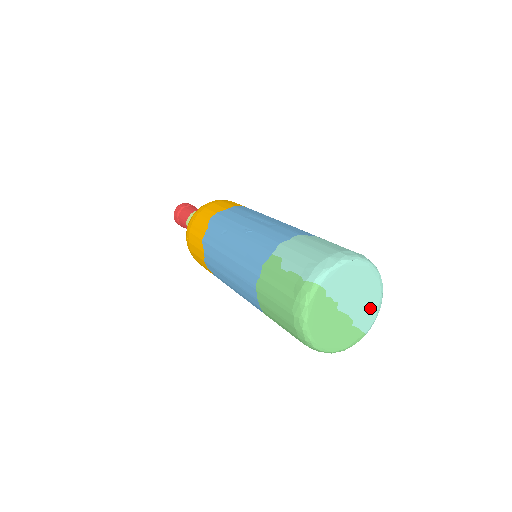
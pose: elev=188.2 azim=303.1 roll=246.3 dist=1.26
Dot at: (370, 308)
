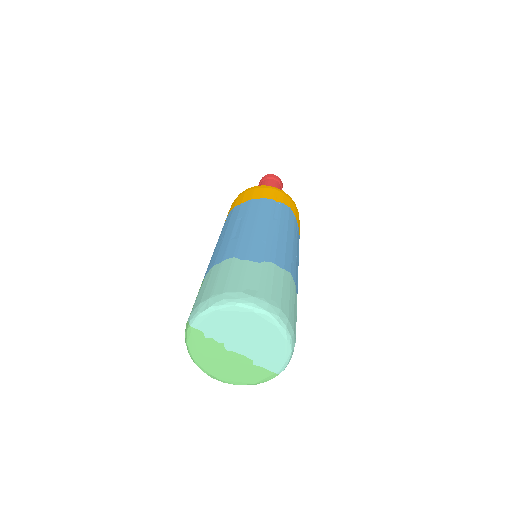
Dot at: (273, 351)
